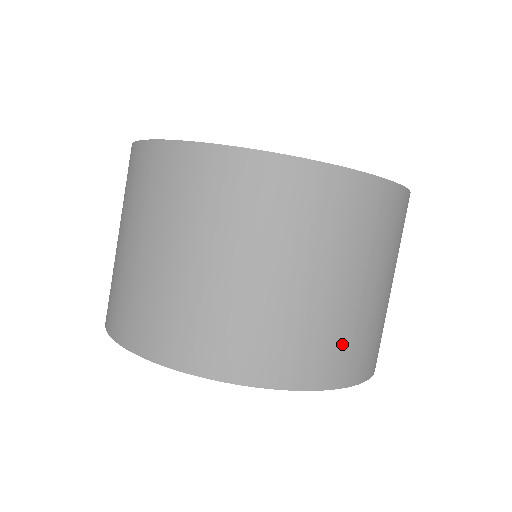
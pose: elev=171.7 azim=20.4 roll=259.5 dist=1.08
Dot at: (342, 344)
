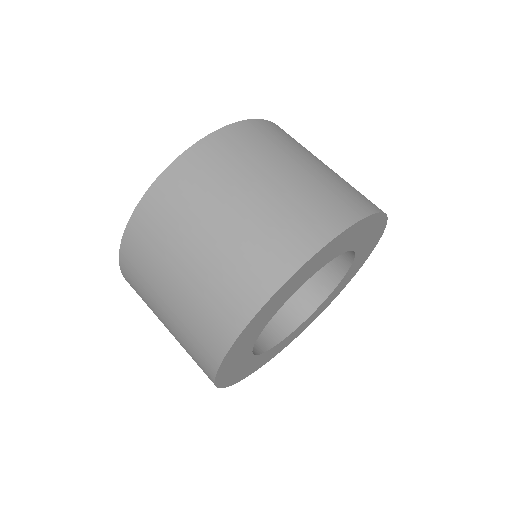
Dot at: (342, 192)
